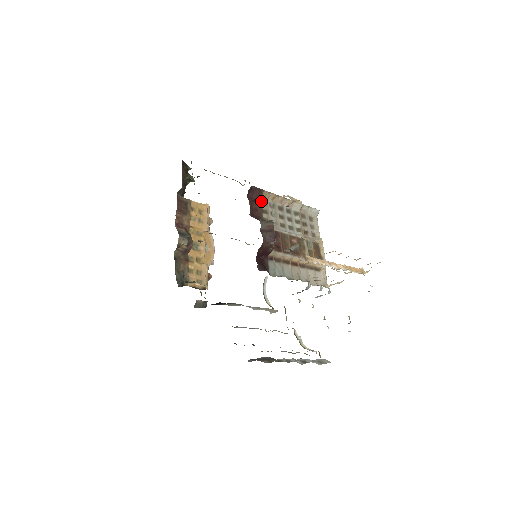
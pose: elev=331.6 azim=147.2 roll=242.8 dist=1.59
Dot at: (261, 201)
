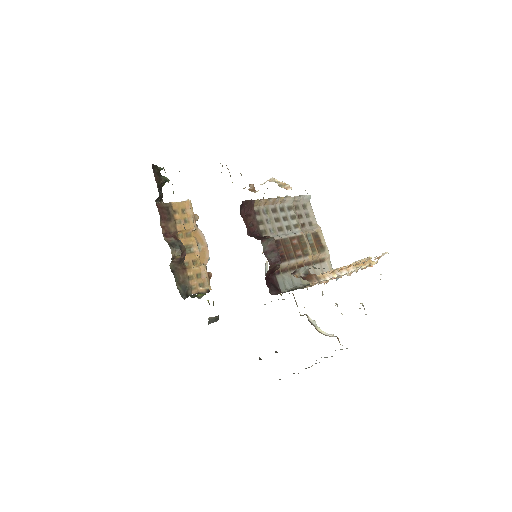
Dot at: (254, 212)
